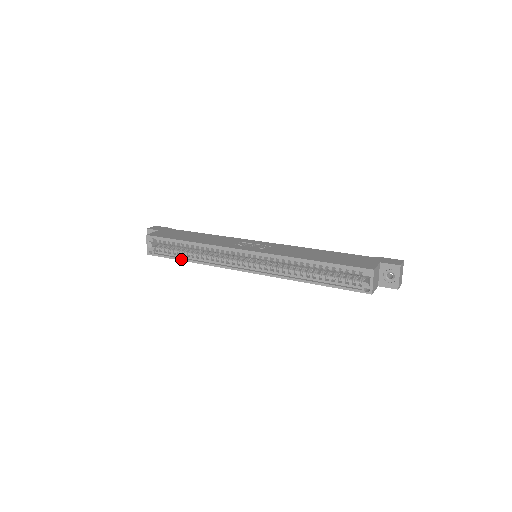
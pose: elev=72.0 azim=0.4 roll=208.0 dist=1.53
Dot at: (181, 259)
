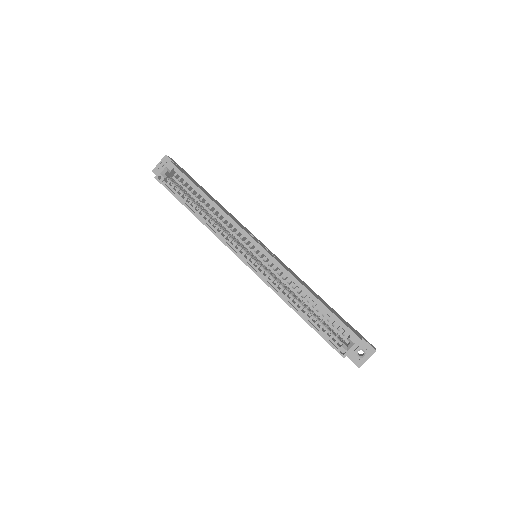
Dot at: (187, 207)
